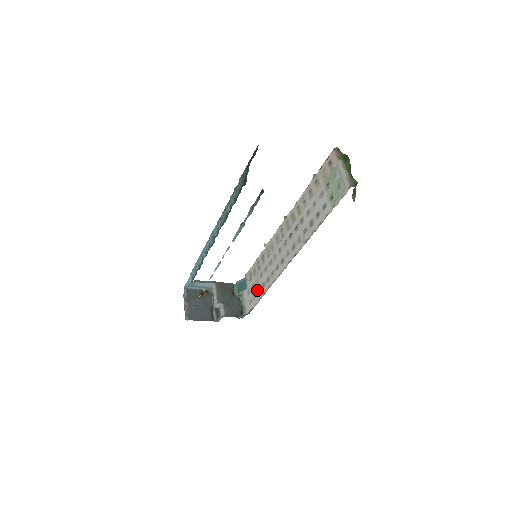
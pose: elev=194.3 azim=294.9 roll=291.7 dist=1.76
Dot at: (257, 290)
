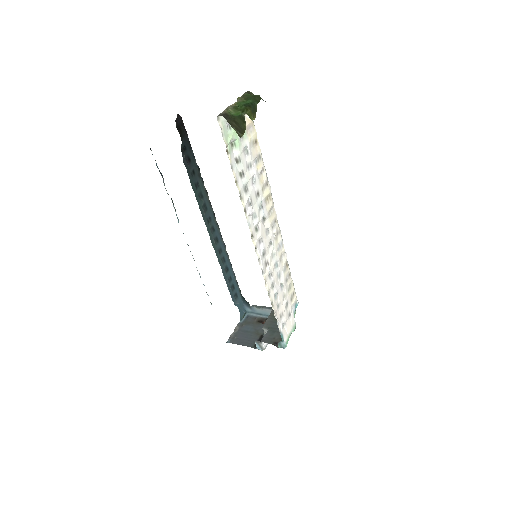
Dot at: (280, 305)
